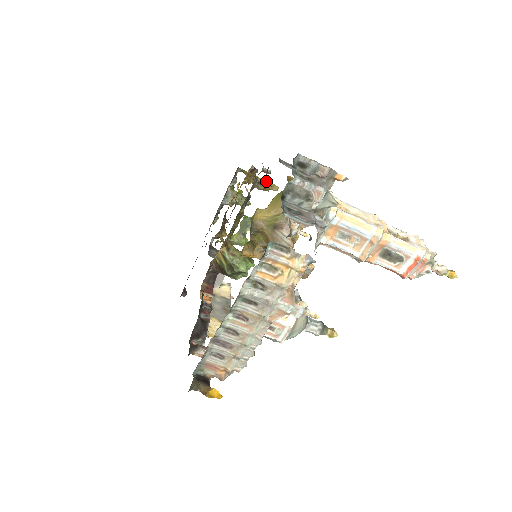
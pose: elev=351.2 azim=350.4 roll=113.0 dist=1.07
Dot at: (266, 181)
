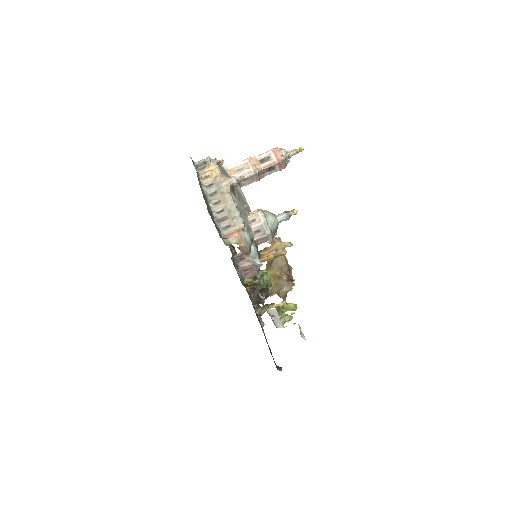
Dot at: occluded
